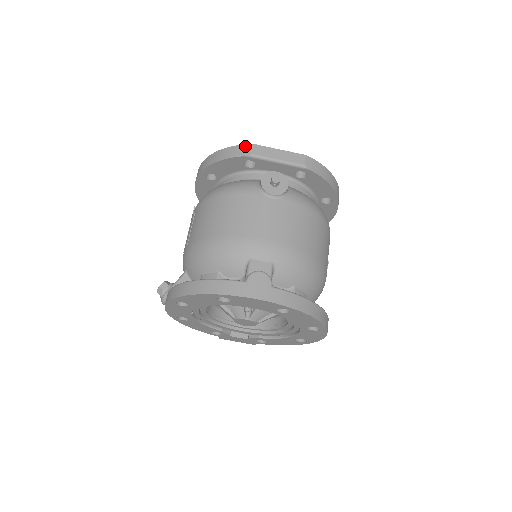
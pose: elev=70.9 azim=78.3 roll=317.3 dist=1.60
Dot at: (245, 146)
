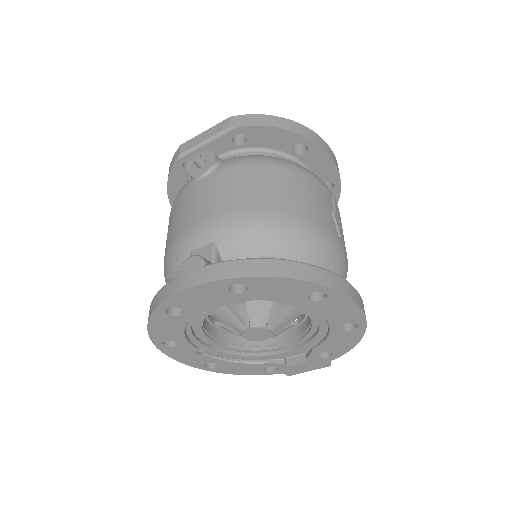
Dot at: (176, 153)
